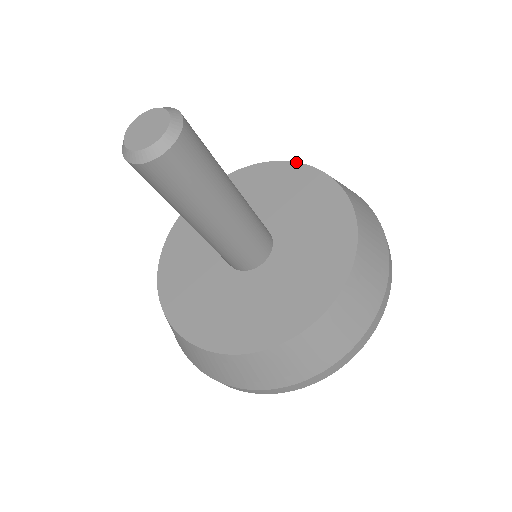
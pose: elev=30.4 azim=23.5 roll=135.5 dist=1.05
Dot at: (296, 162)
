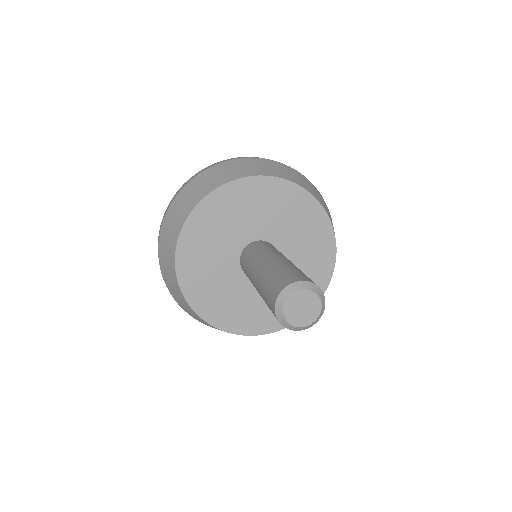
Dot at: (243, 178)
